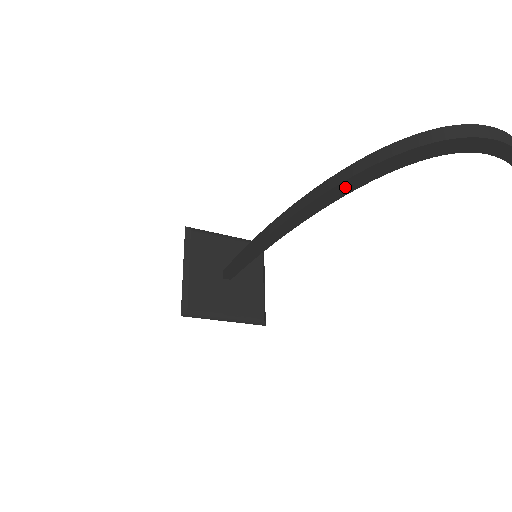
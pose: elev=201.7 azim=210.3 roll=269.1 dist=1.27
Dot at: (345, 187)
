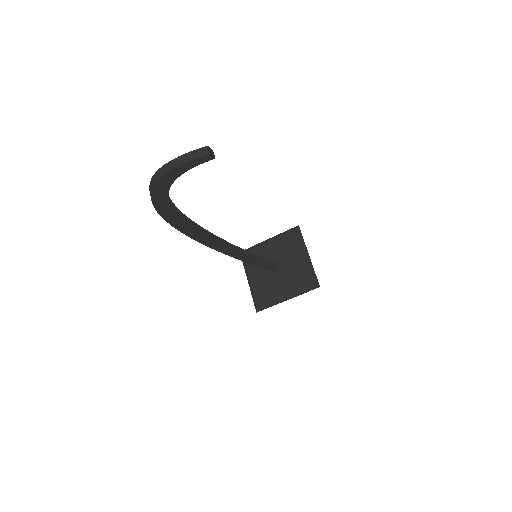
Dot at: (181, 226)
